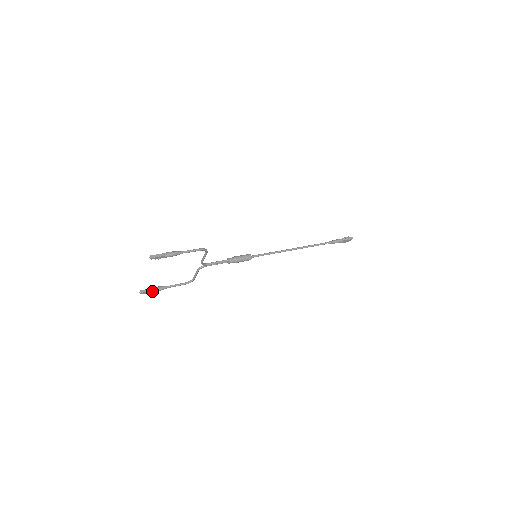
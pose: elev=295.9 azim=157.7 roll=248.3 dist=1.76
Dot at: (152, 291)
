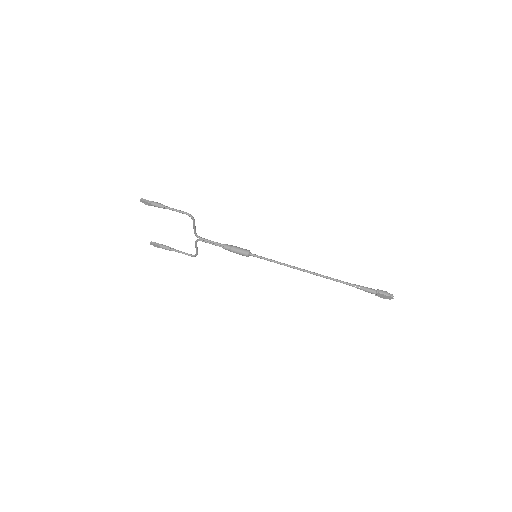
Dot at: (161, 247)
